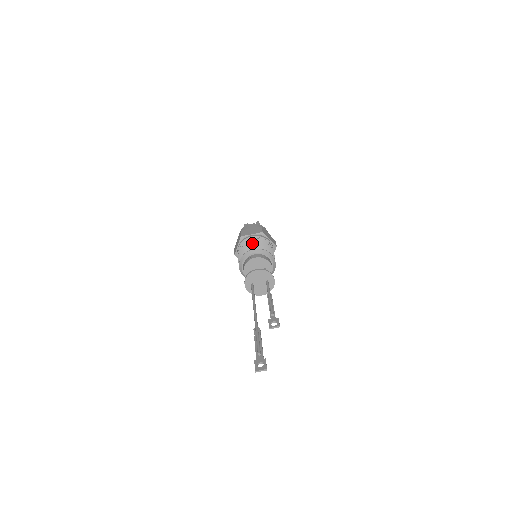
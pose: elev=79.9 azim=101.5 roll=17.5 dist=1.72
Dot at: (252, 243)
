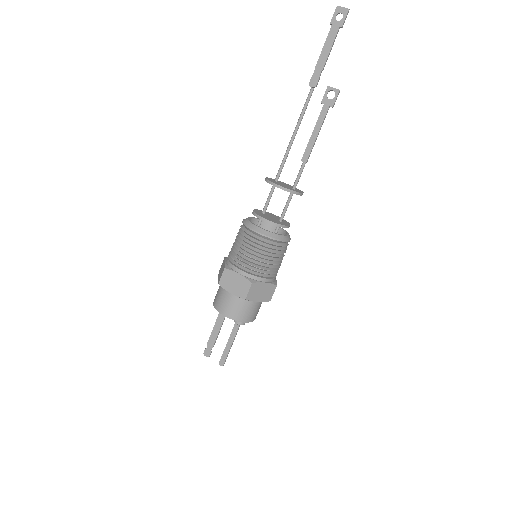
Dot at: occluded
